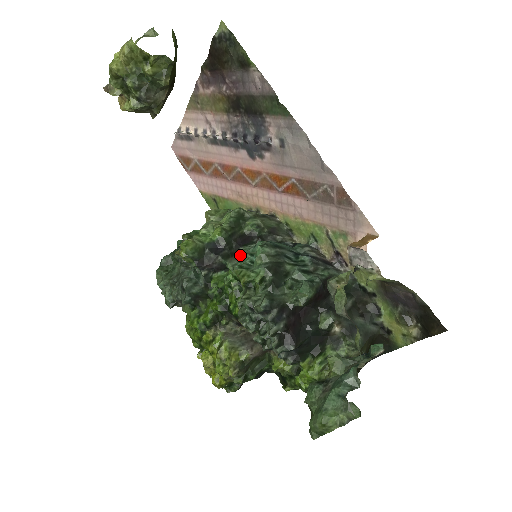
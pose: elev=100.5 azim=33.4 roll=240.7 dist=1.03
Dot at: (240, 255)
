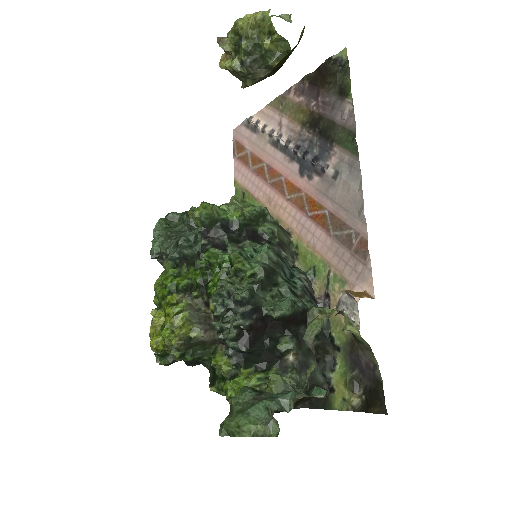
Dot at: (244, 246)
